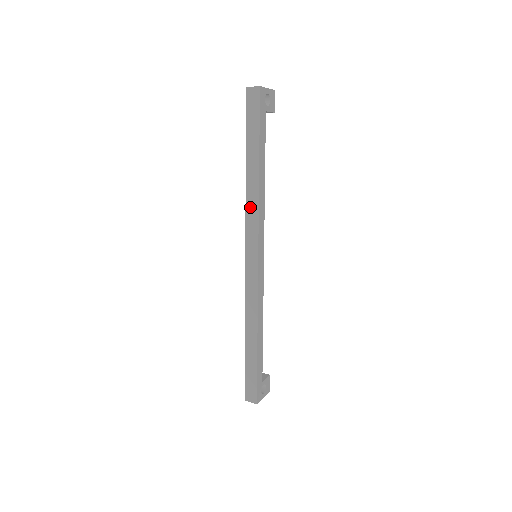
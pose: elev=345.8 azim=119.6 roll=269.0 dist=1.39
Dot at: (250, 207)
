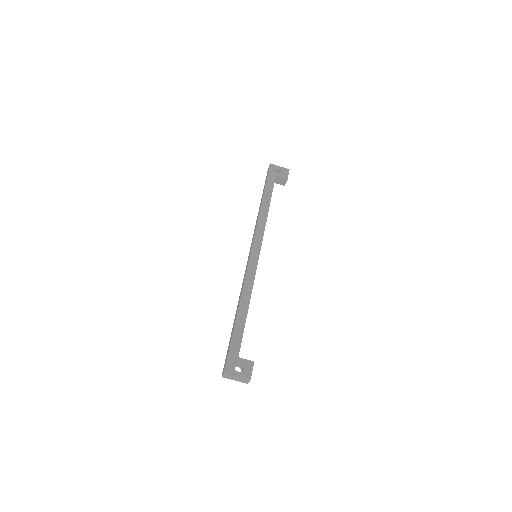
Dot at: occluded
